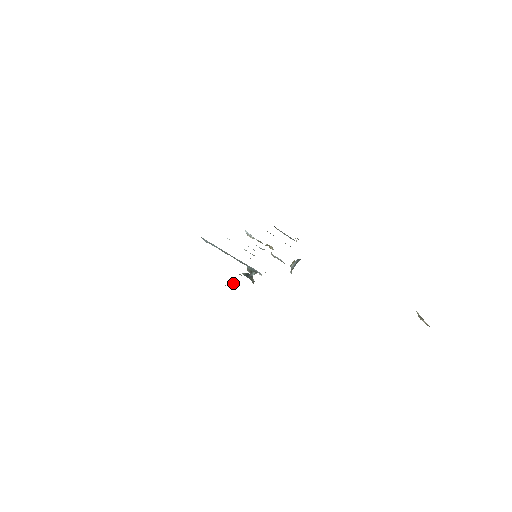
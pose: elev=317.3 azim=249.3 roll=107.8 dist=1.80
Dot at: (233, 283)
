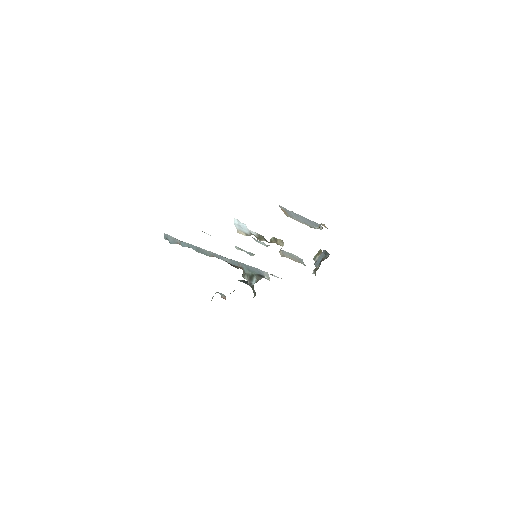
Dot at: (224, 295)
